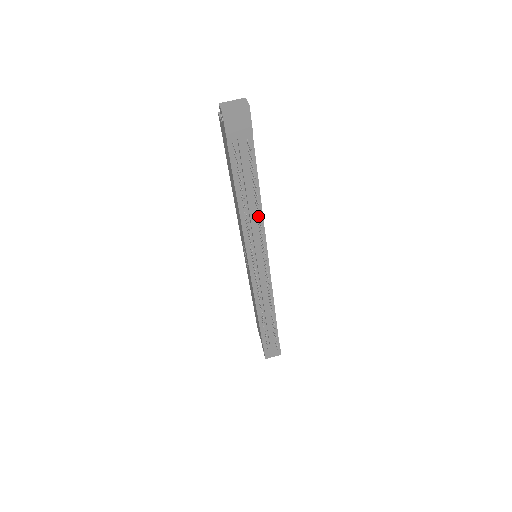
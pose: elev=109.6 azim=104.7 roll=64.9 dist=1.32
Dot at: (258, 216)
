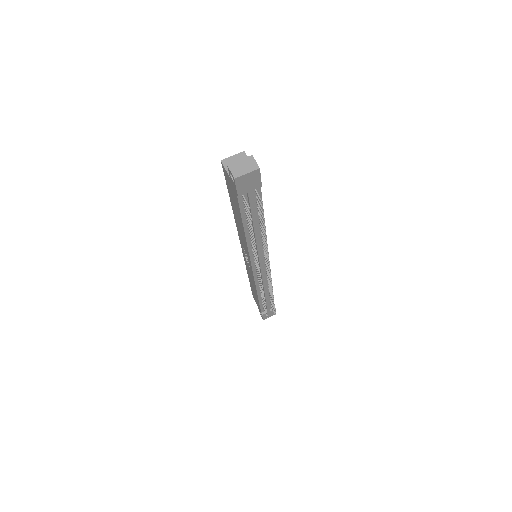
Dot at: occluded
